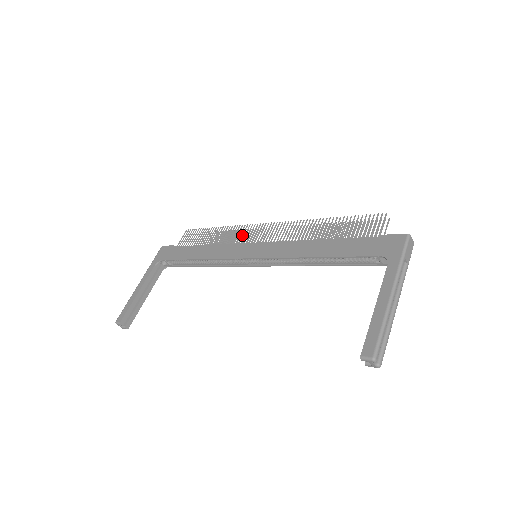
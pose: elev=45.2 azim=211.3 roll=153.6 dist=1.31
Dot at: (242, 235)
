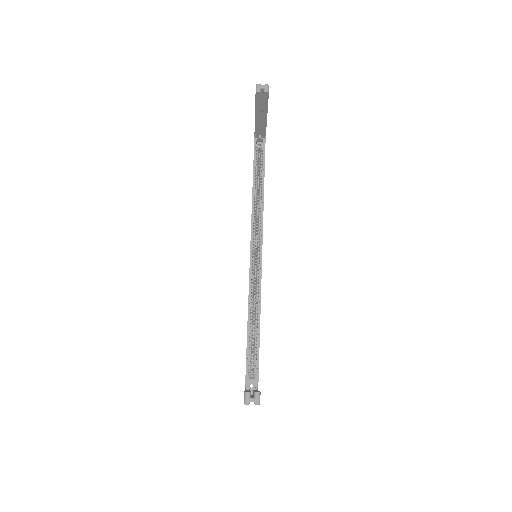
Dot at: occluded
